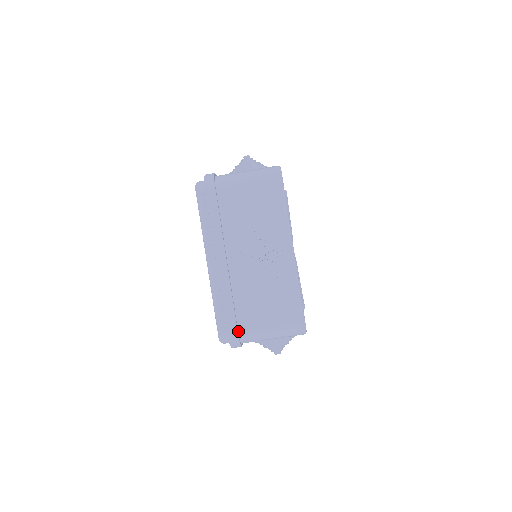
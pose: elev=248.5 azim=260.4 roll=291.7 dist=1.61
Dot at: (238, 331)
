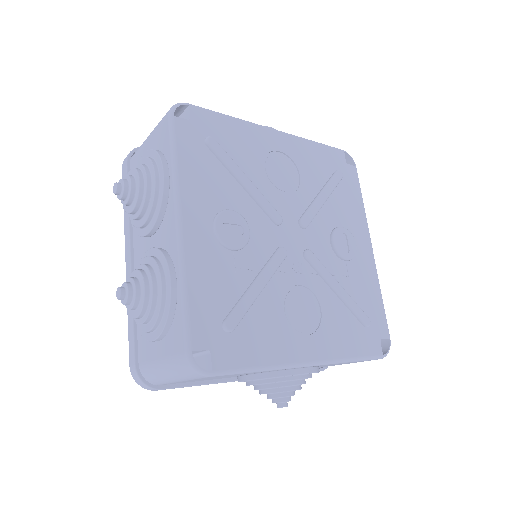
Dot at: (320, 368)
